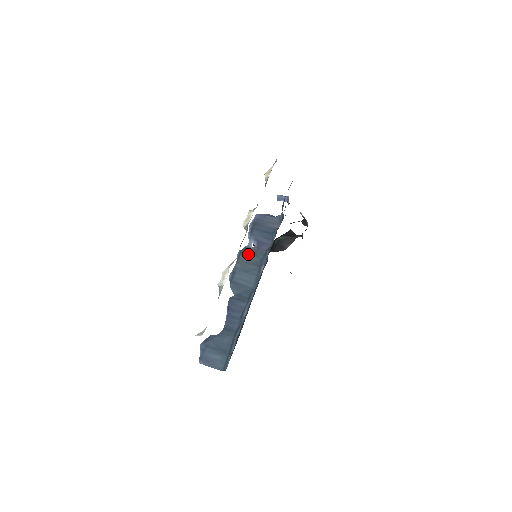
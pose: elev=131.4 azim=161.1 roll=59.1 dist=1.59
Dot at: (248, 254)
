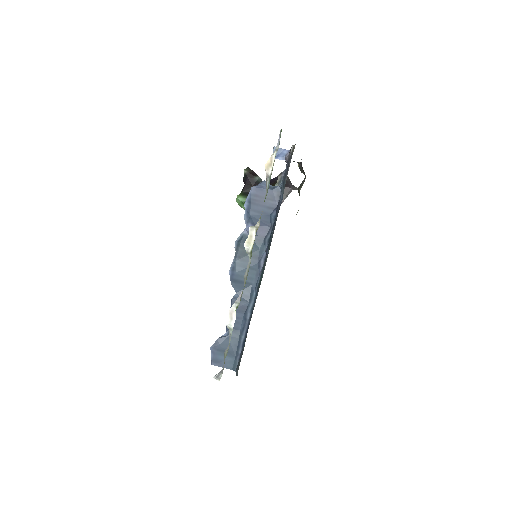
Dot at: occluded
